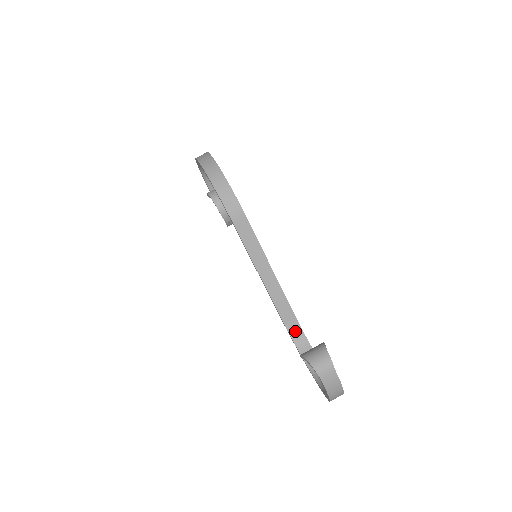
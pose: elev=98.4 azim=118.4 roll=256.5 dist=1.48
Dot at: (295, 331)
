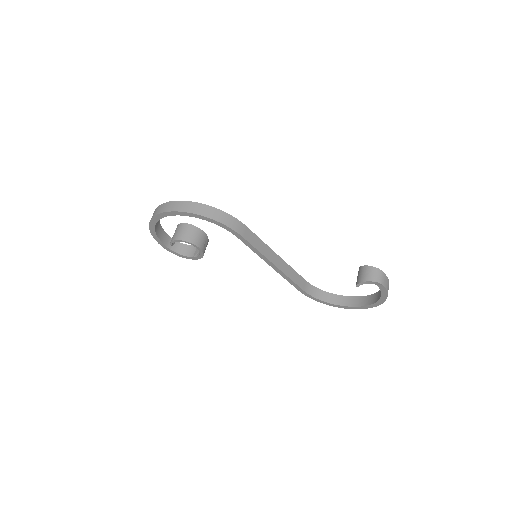
Dot at: (310, 290)
